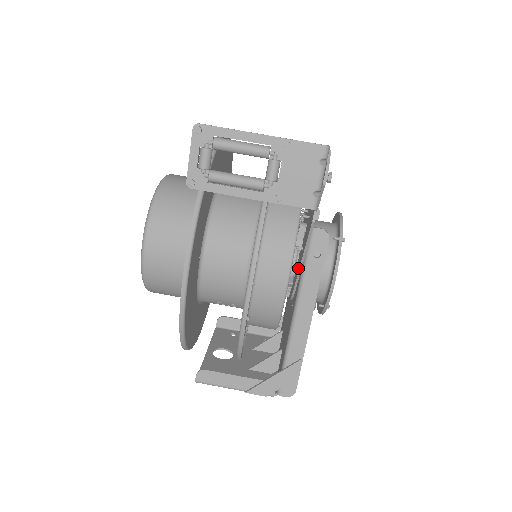
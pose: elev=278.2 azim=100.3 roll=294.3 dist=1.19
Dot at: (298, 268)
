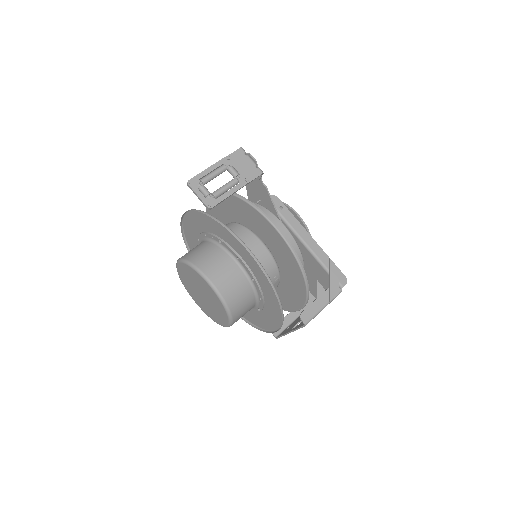
Dot at: occluded
